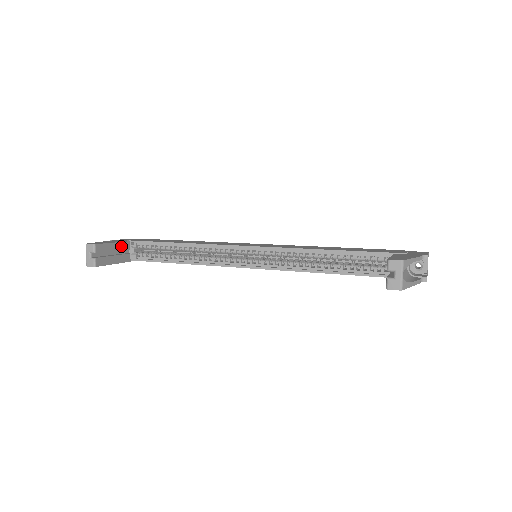
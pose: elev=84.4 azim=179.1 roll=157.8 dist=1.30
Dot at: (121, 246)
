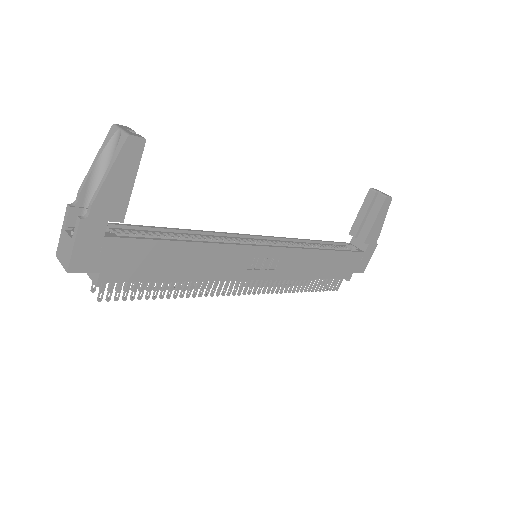
Dot at: occluded
